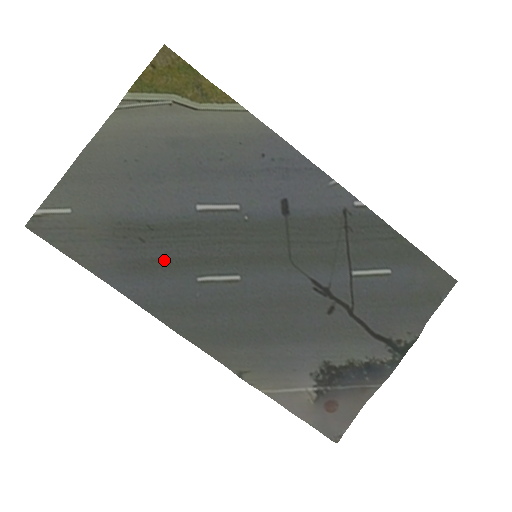
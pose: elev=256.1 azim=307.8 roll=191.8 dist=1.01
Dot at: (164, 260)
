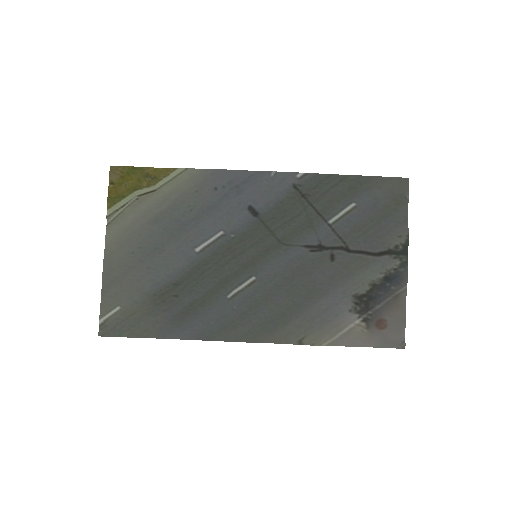
Dot at: (198, 299)
